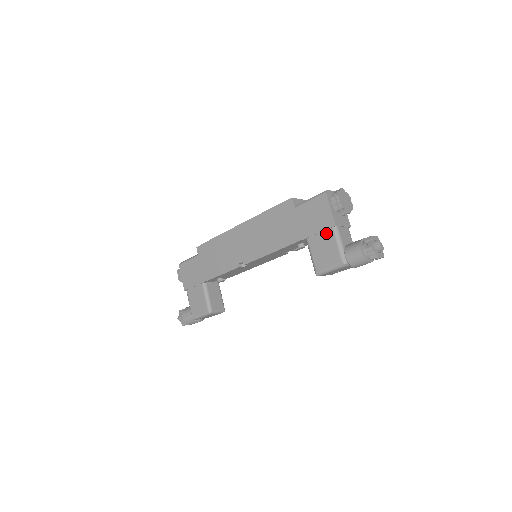
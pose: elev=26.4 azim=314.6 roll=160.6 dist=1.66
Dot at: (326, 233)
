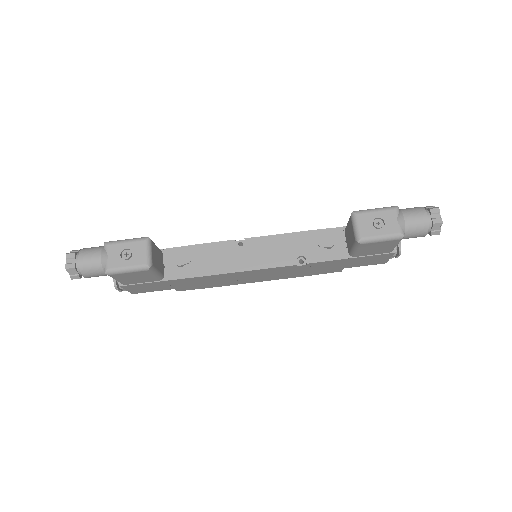
Dot at: occluded
